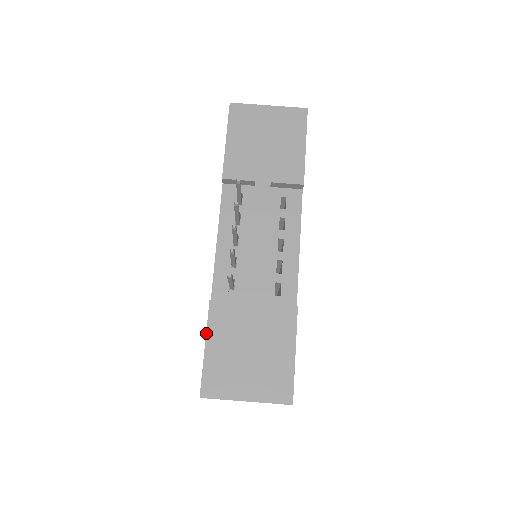
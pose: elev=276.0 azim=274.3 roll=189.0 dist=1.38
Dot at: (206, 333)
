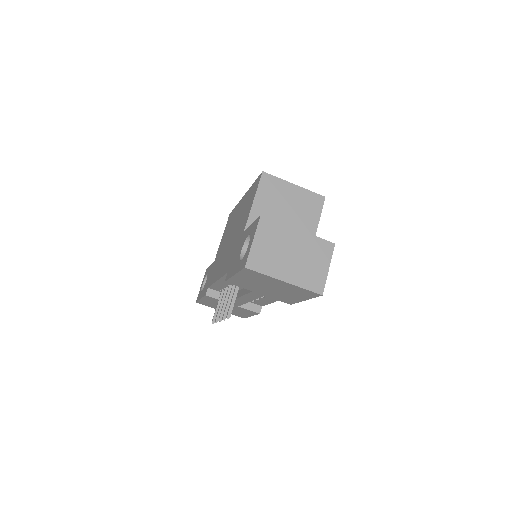
Dot at: (202, 298)
